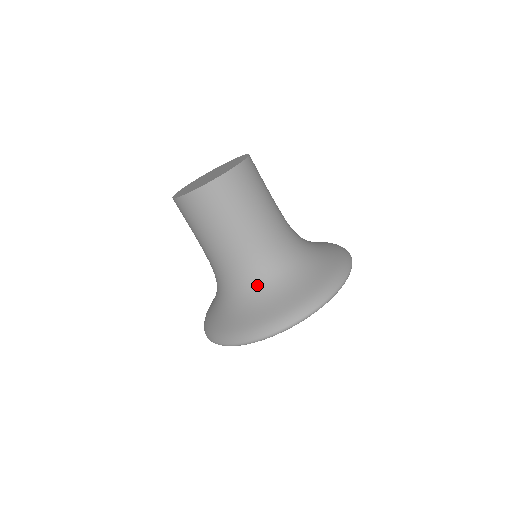
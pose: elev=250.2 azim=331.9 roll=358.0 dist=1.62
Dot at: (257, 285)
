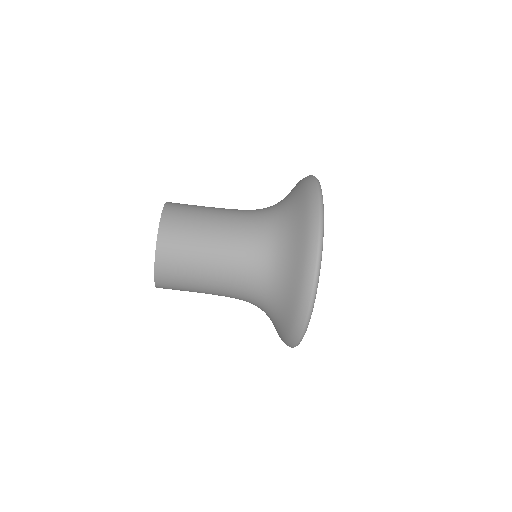
Dot at: occluded
